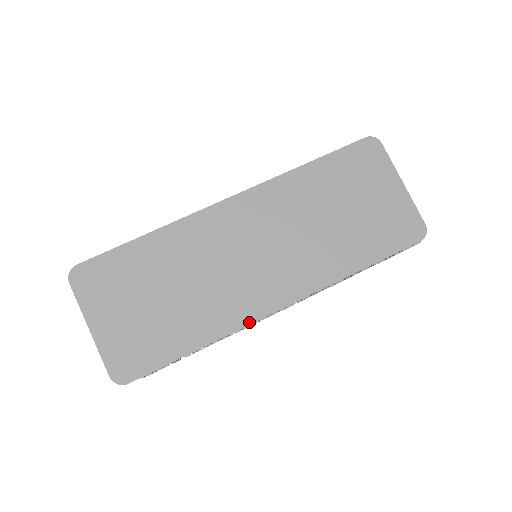
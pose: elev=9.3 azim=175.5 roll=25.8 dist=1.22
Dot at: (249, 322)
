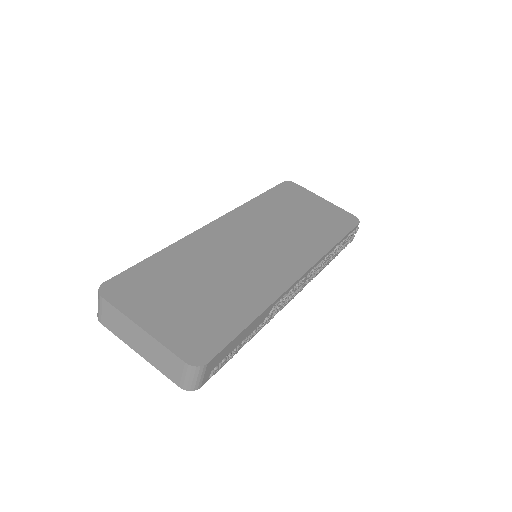
Dot at: (284, 290)
